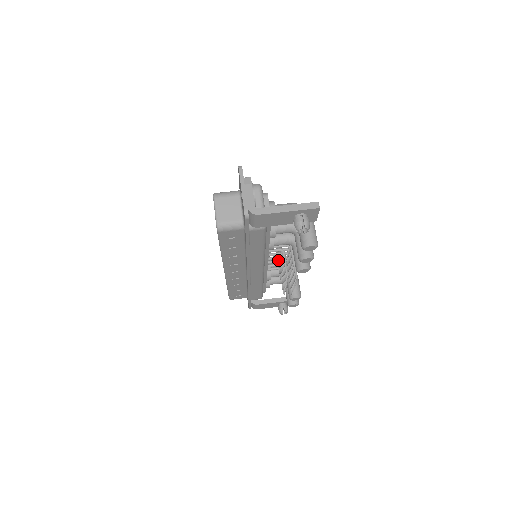
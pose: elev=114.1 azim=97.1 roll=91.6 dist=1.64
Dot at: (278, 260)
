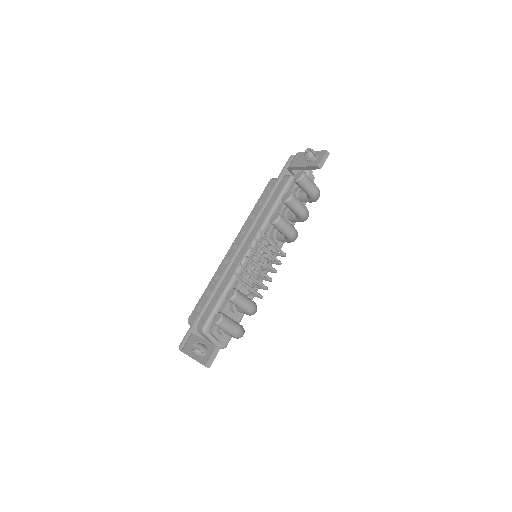
Dot at: (262, 269)
